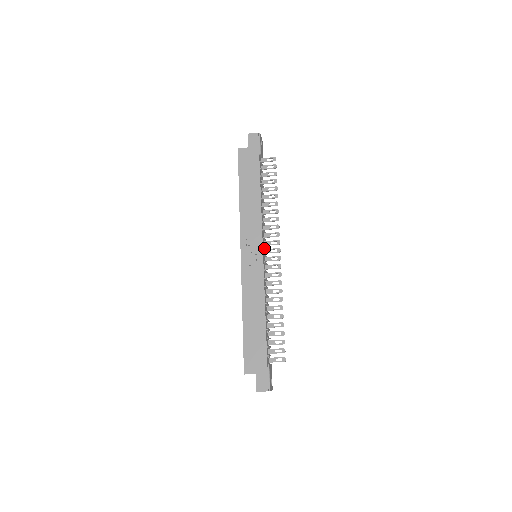
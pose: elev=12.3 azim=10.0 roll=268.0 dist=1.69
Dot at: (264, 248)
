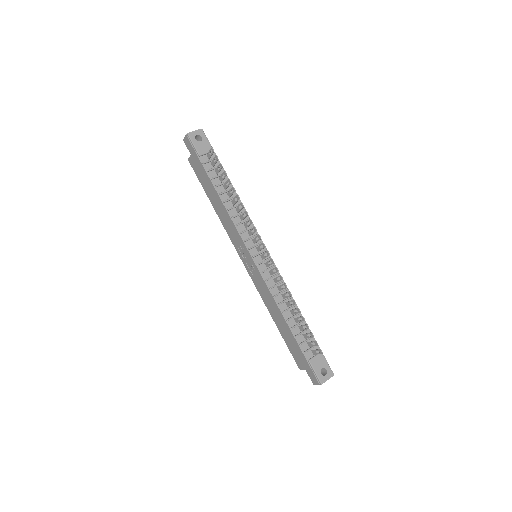
Dot at: (256, 246)
